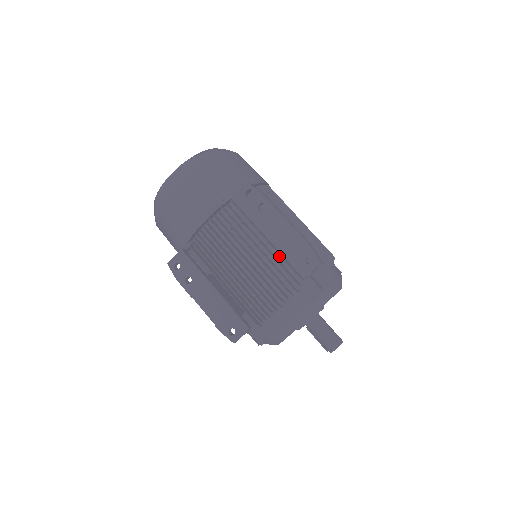
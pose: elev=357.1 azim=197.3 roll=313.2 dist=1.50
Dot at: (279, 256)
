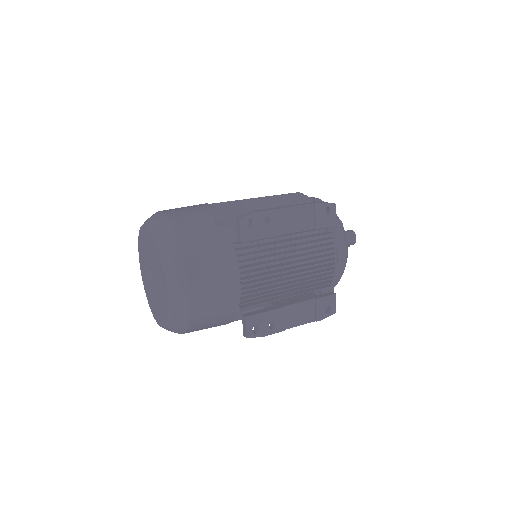
Dot at: (297, 234)
